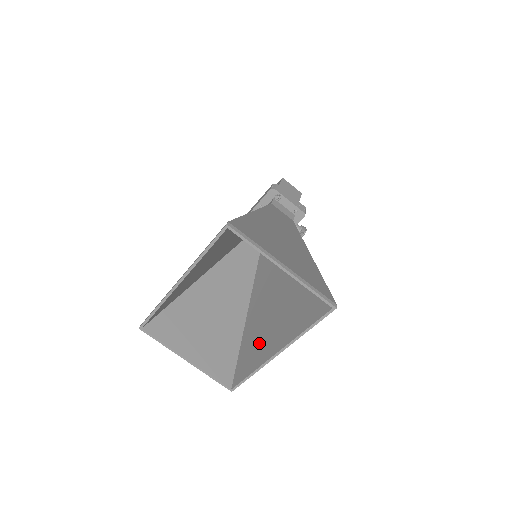
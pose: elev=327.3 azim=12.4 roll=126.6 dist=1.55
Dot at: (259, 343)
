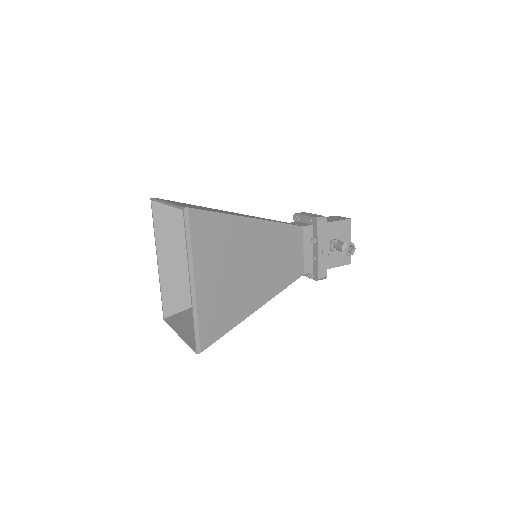
Dot at: (213, 301)
